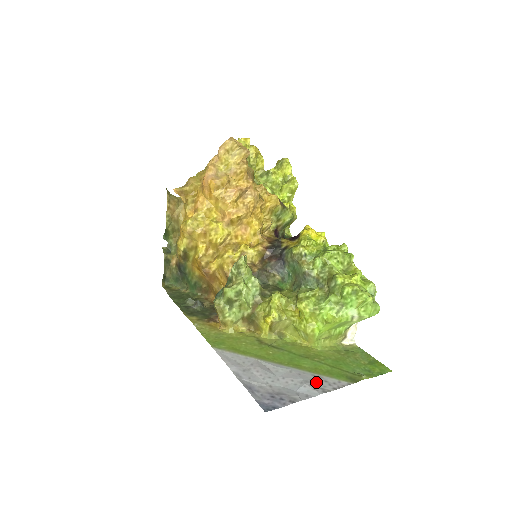
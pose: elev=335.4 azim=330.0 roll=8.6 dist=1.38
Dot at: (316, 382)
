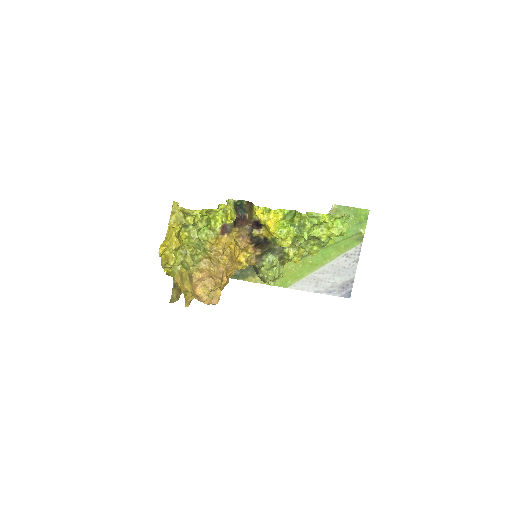
Dot at: (349, 260)
